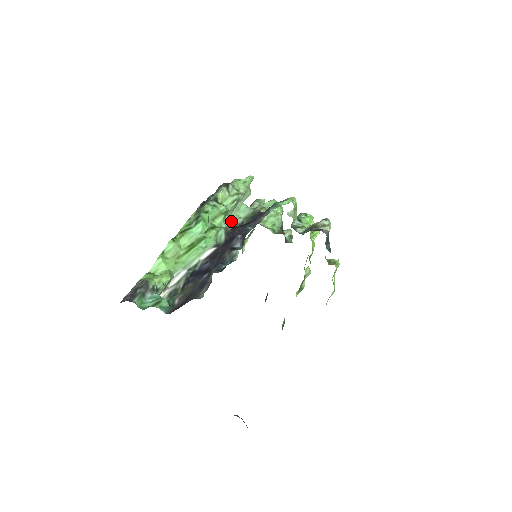
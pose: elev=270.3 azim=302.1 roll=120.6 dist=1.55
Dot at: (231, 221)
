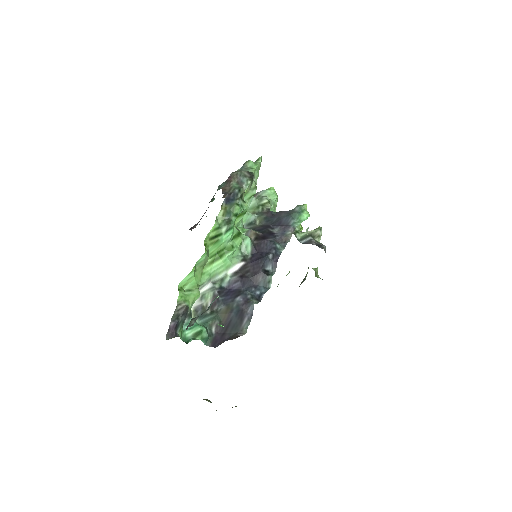
Dot at: (244, 218)
